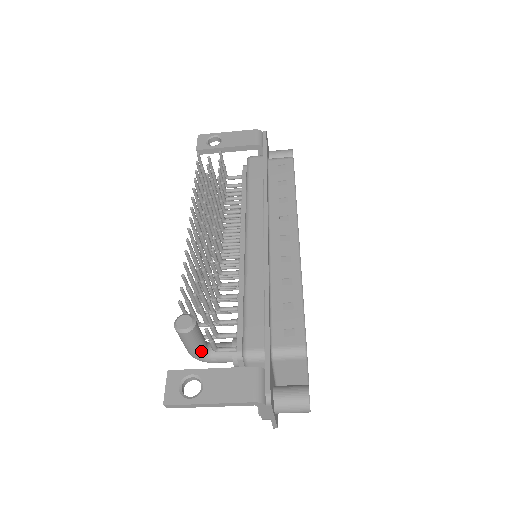
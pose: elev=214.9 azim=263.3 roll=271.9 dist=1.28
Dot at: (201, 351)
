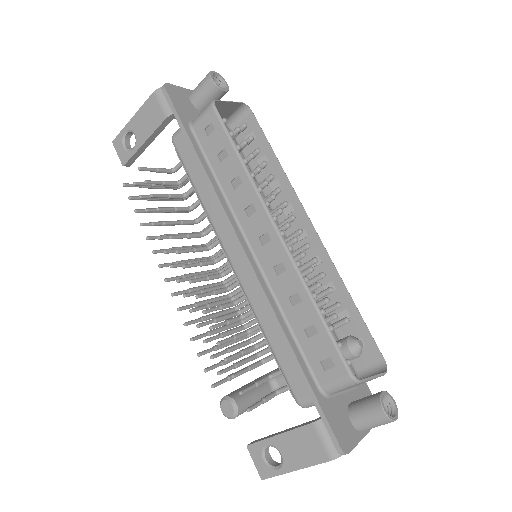
Dot at: occluded
